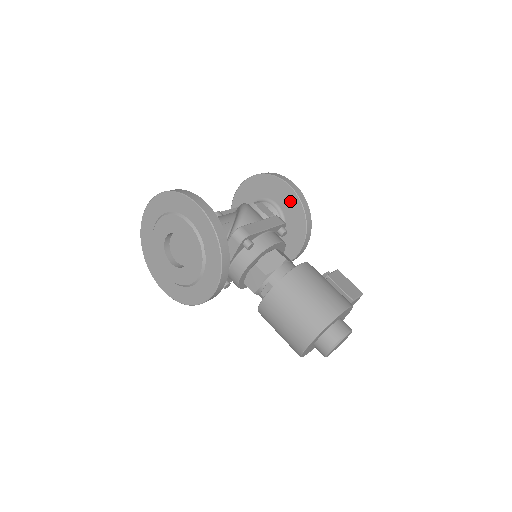
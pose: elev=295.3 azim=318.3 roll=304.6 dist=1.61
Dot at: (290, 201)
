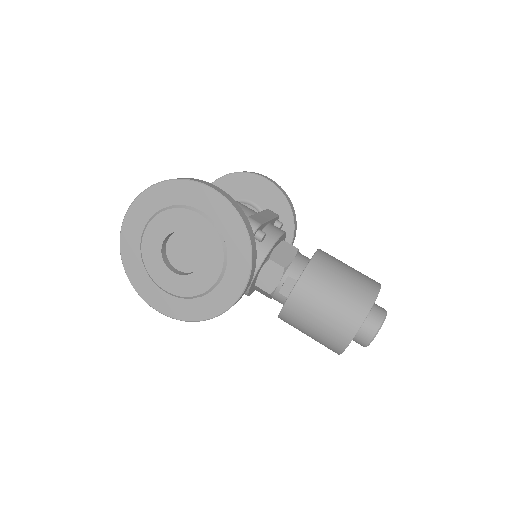
Dot at: (270, 196)
